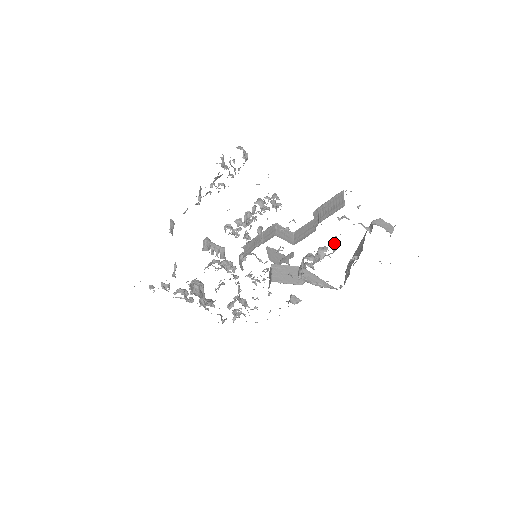
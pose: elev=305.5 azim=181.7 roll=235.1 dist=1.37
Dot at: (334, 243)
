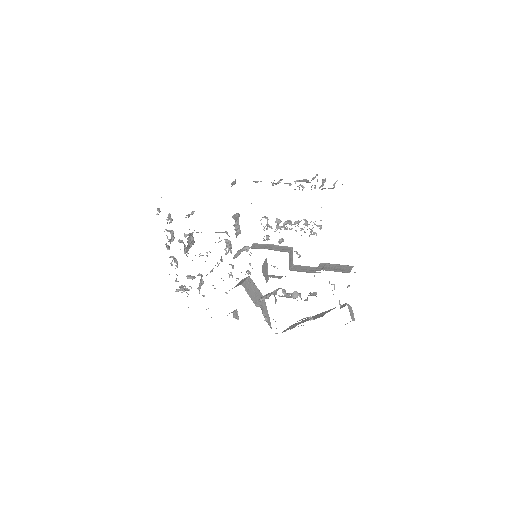
Dot at: (312, 294)
